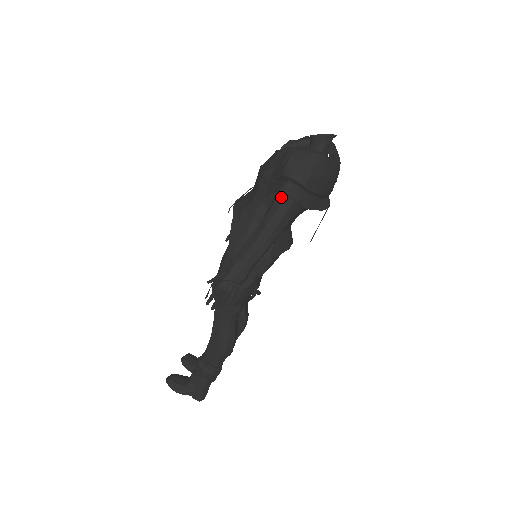
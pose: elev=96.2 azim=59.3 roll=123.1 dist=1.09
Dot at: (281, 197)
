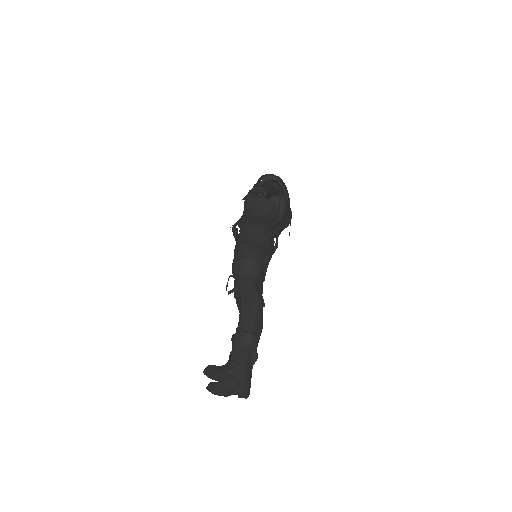
Dot at: occluded
